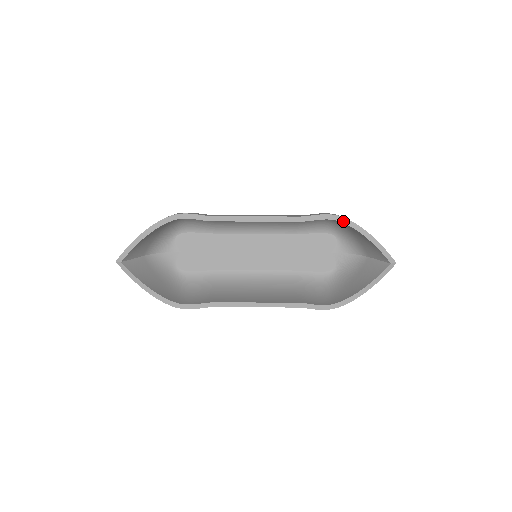
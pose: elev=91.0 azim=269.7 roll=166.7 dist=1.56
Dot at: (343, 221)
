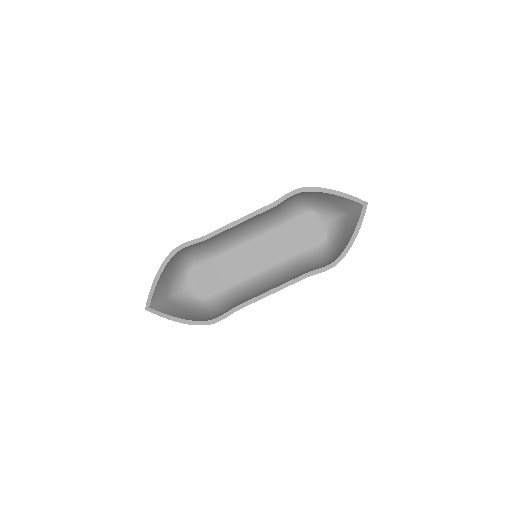
Dot at: (307, 190)
